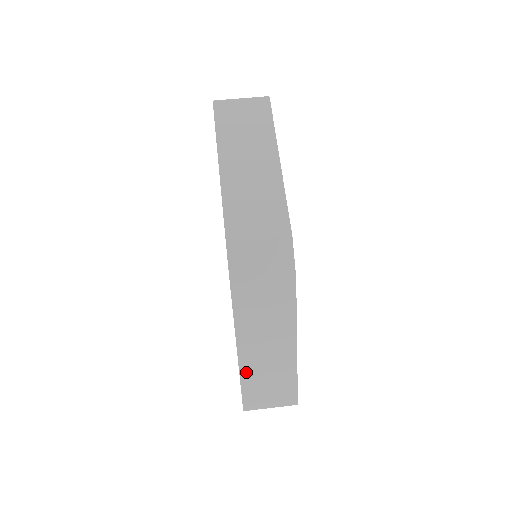
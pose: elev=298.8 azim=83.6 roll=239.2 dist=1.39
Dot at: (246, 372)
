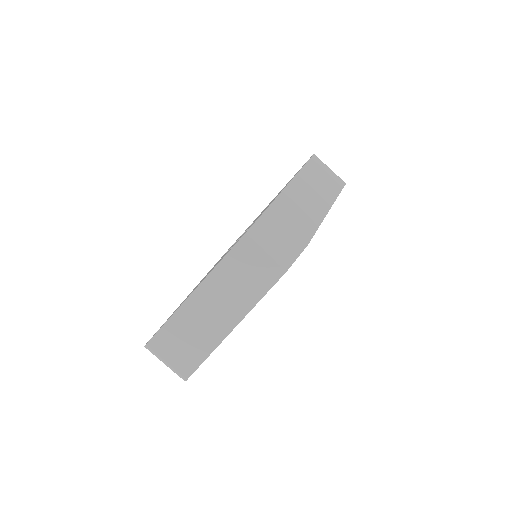
Dot at: (183, 312)
